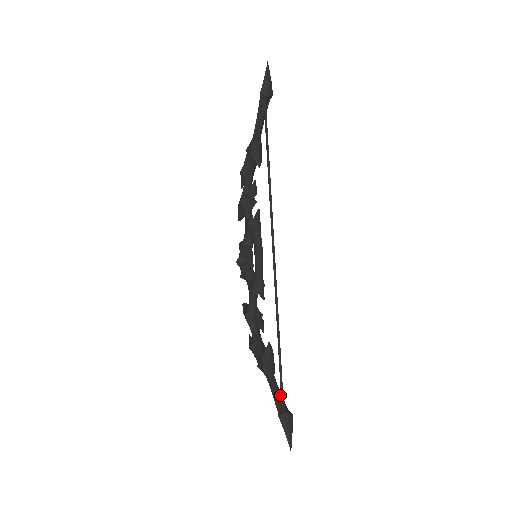
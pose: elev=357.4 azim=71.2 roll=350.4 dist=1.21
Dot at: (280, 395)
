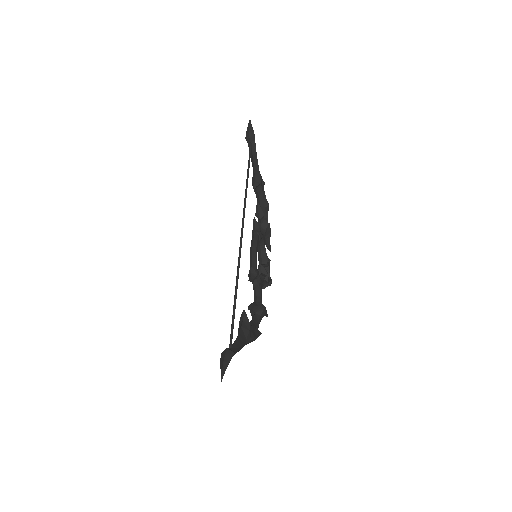
Dot at: (235, 344)
